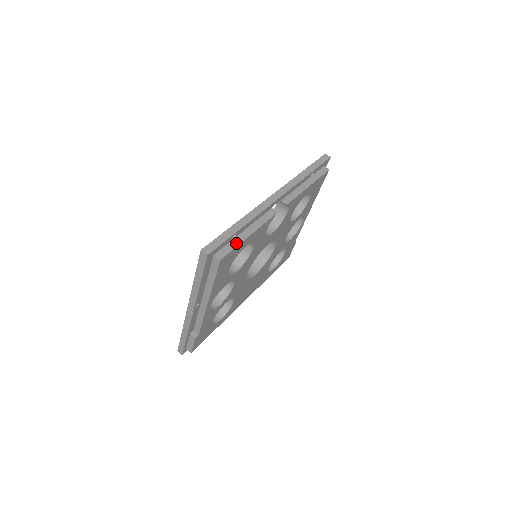
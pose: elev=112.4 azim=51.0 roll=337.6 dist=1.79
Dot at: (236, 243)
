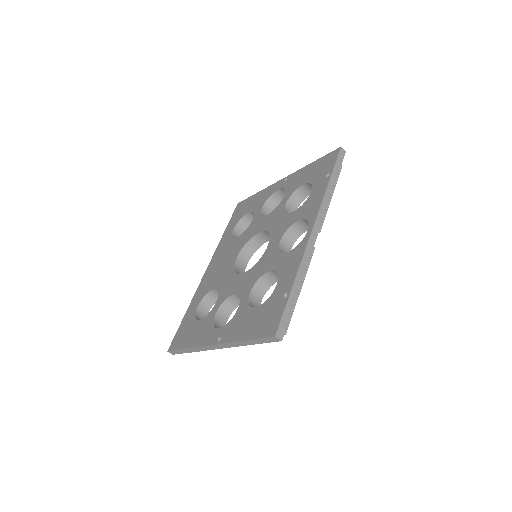
Dot at: occluded
